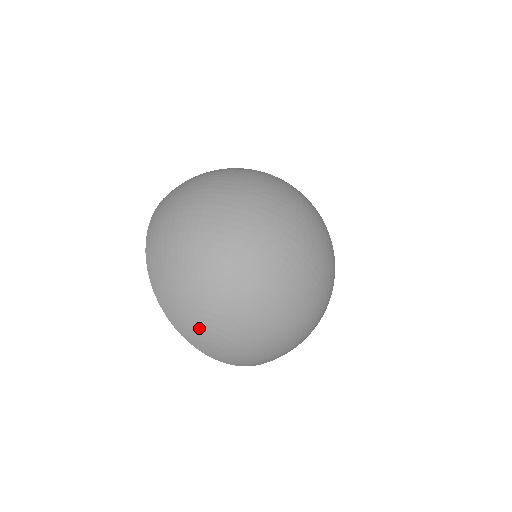
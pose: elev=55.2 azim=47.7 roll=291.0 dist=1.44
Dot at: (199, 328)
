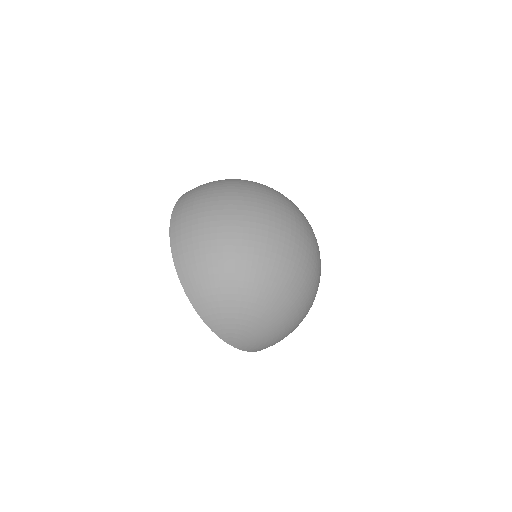
Dot at: (232, 323)
